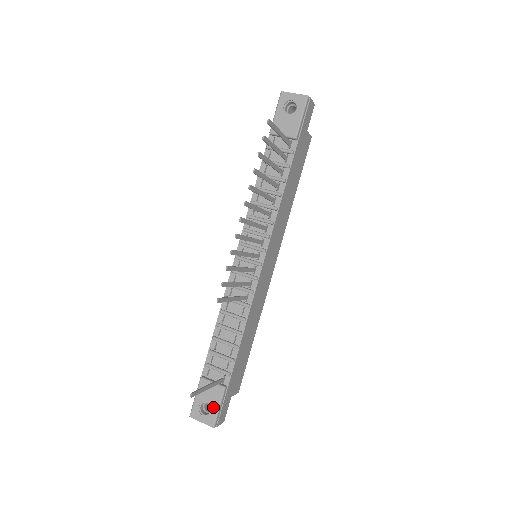
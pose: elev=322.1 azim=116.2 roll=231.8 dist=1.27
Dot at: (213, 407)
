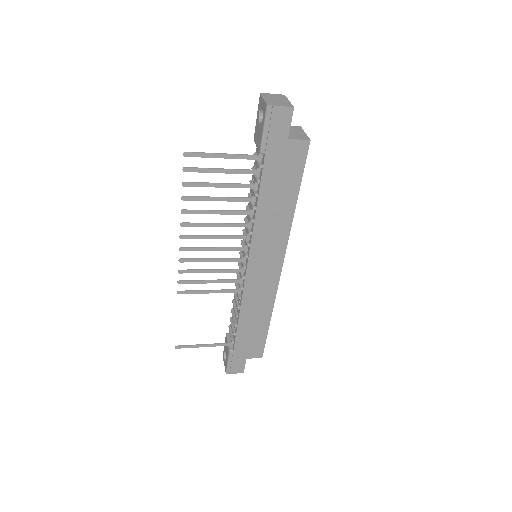
Dot at: (226, 359)
